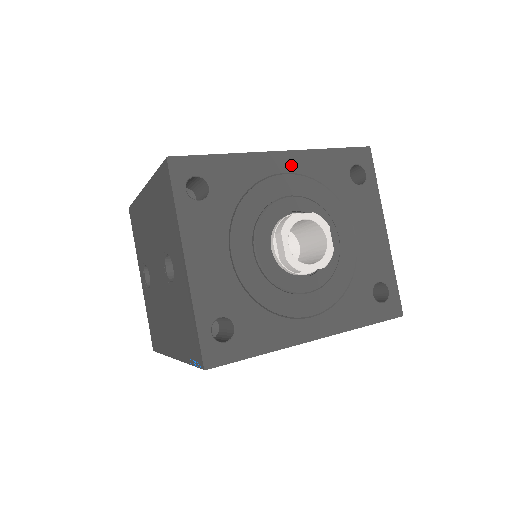
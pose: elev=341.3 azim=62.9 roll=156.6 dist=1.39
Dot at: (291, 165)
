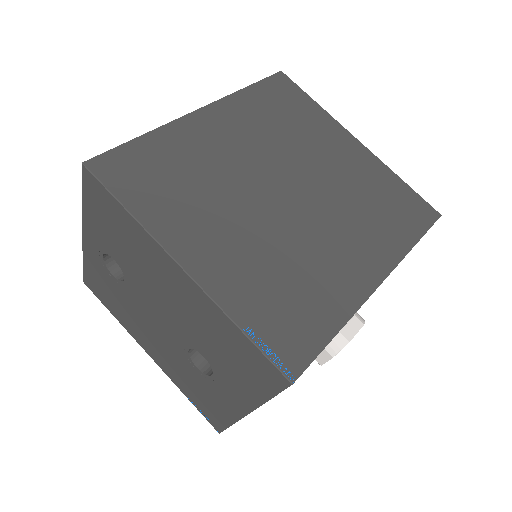
Dot at: occluded
